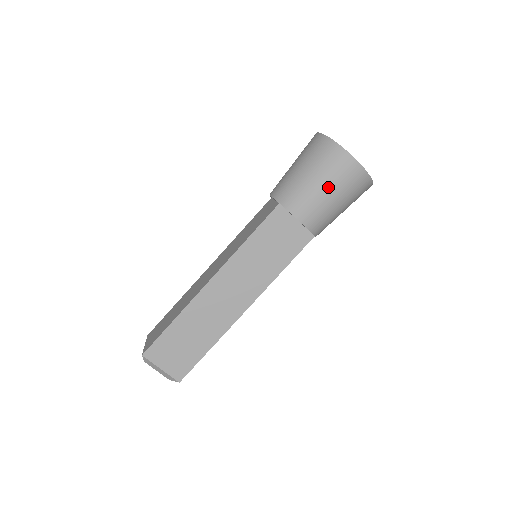
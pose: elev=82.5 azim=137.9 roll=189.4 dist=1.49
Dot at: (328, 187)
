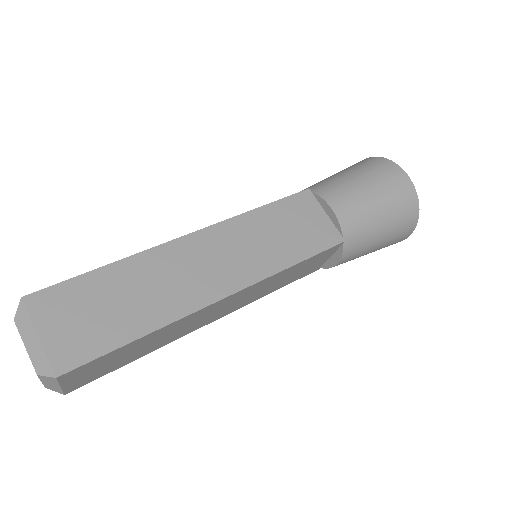
Dot at: (372, 187)
